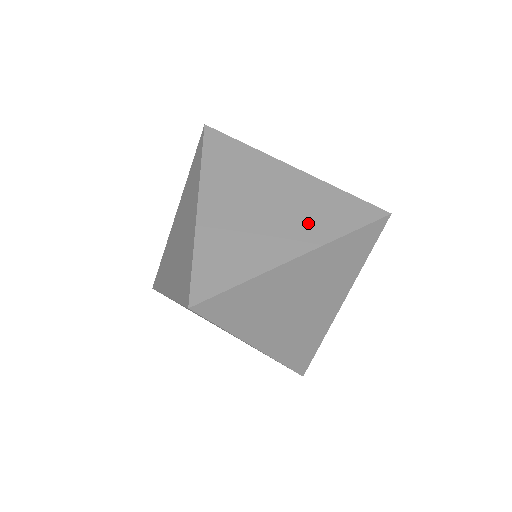
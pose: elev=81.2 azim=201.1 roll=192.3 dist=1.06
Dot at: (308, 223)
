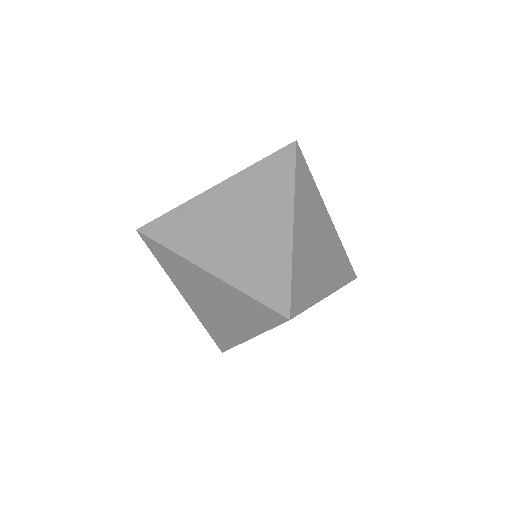
Dot at: (270, 201)
